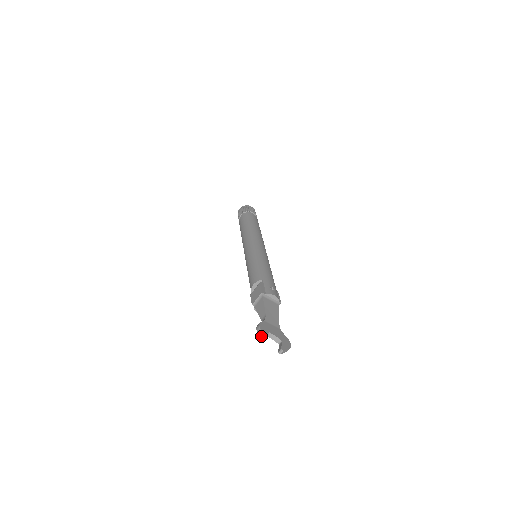
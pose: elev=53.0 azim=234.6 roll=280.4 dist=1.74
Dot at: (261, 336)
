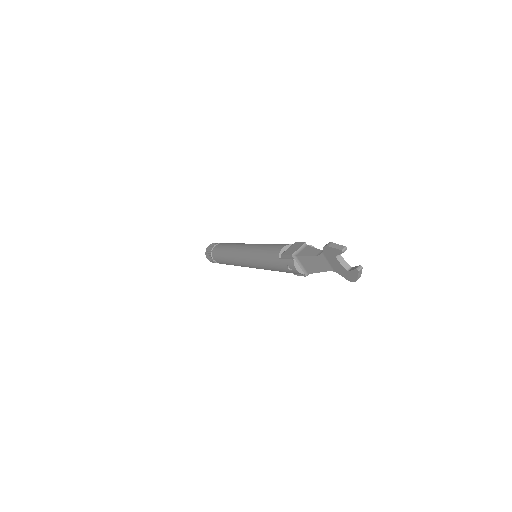
Dot at: (338, 246)
